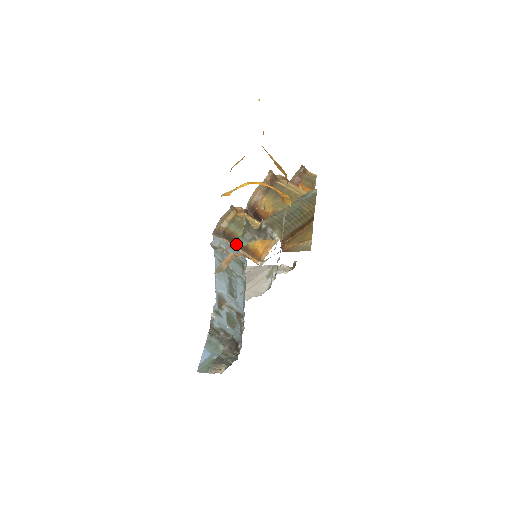
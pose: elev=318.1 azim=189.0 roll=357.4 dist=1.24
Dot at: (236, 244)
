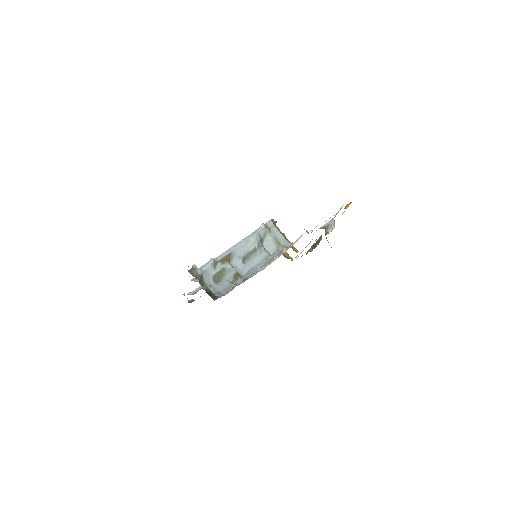
Dot at: occluded
